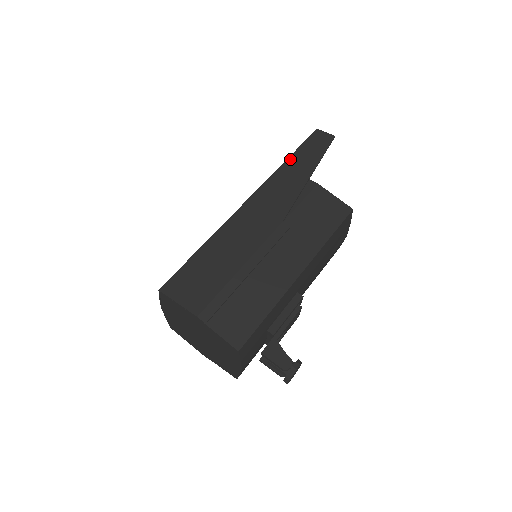
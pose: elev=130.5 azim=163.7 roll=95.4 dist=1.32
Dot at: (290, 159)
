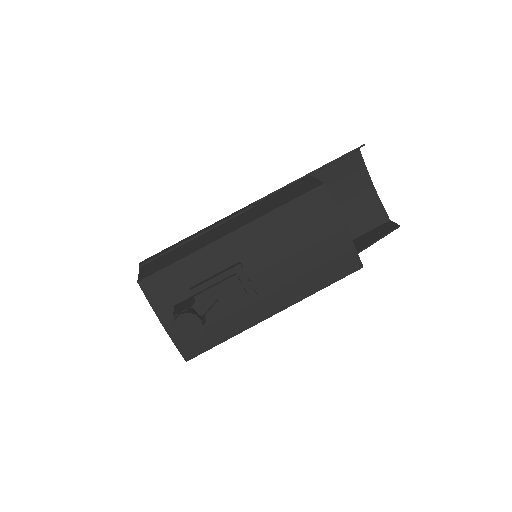
Dot at: occluded
